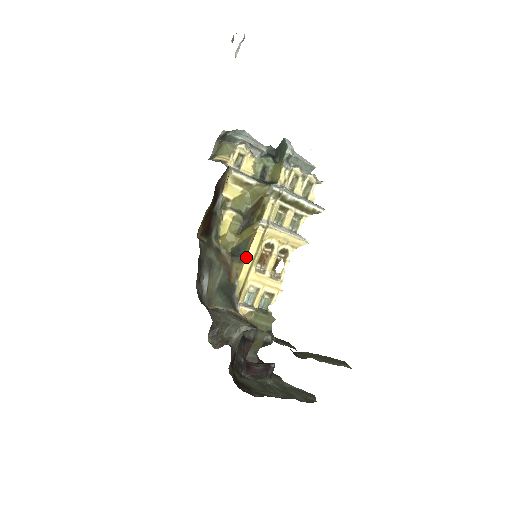
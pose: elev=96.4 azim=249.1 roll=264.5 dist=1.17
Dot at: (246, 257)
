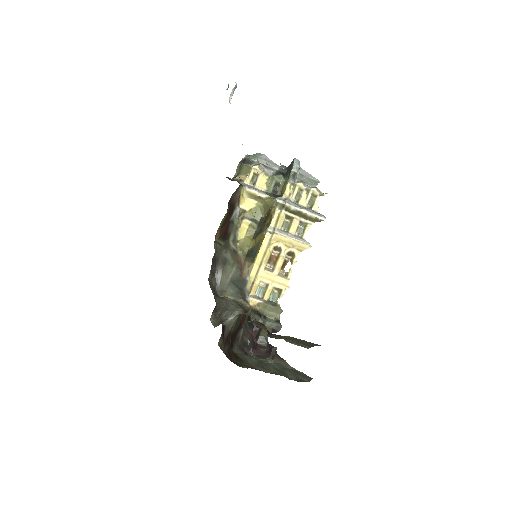
Dot at: (256, 257)
